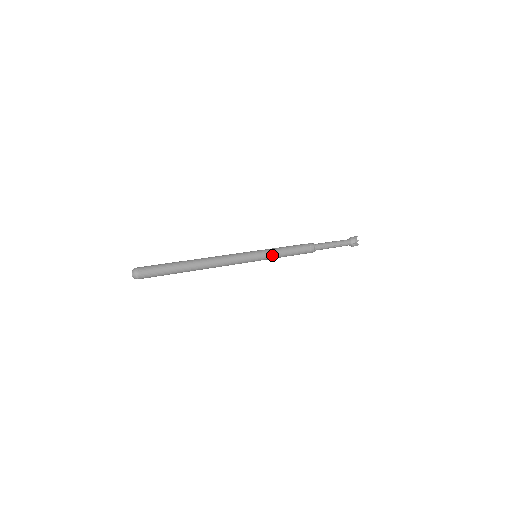
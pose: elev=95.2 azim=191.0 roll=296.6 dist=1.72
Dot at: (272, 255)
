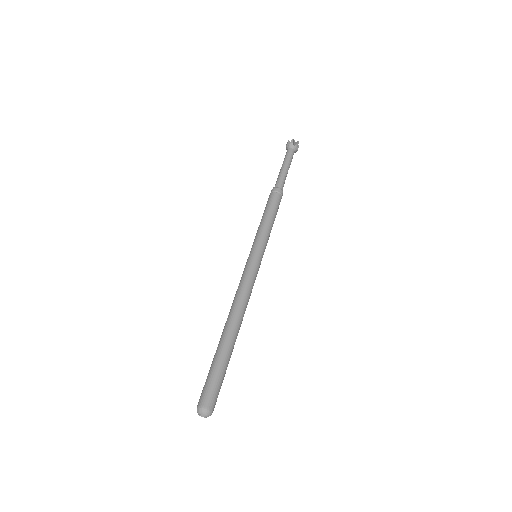
Dot at: (267, 240)
